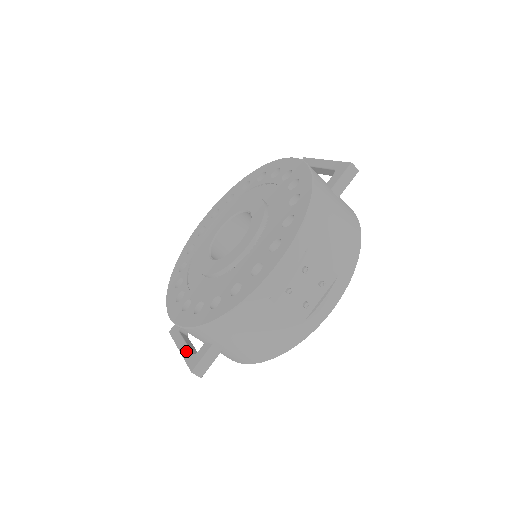
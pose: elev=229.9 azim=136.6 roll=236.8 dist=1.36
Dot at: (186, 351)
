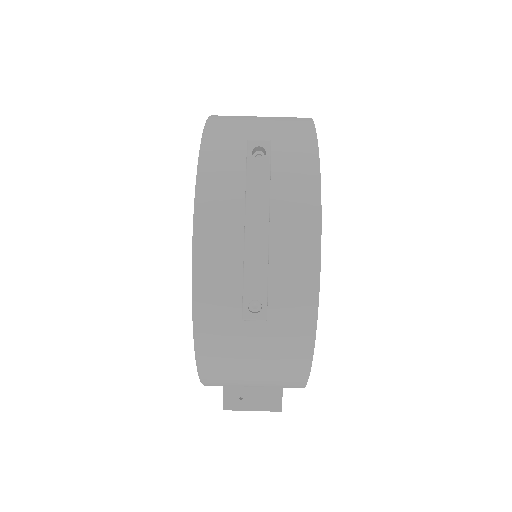
Dot at: occluded
